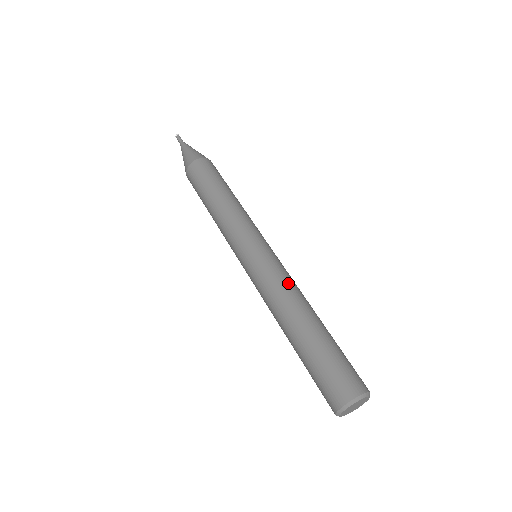
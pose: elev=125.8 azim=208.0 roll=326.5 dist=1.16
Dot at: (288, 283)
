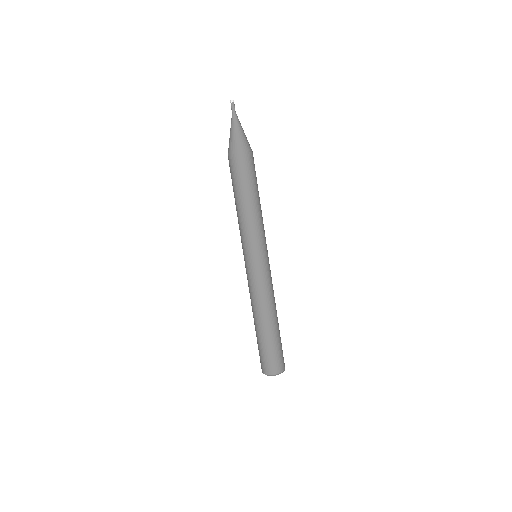
Dot at: (272, 292)
